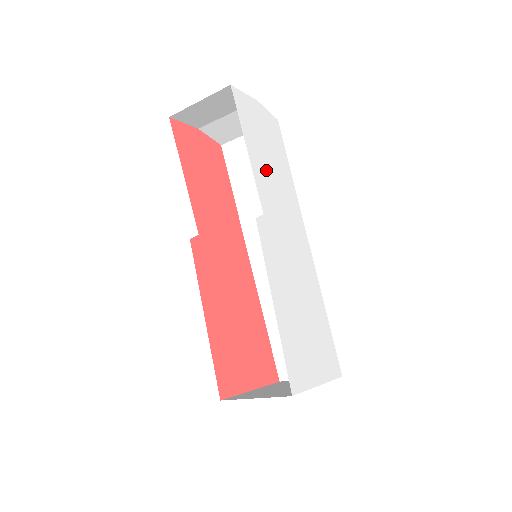
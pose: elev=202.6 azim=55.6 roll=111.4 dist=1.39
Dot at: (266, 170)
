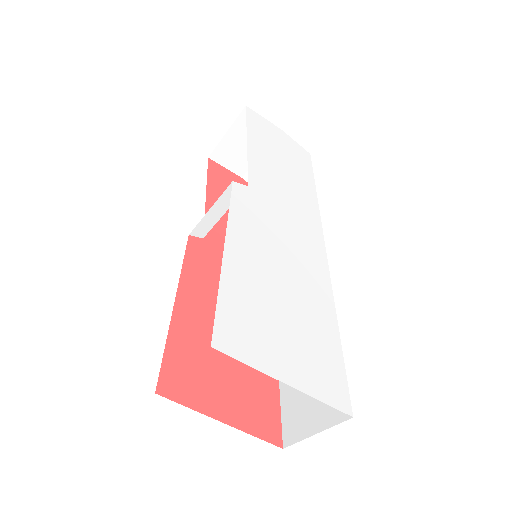
Dot at: (271, 167)
